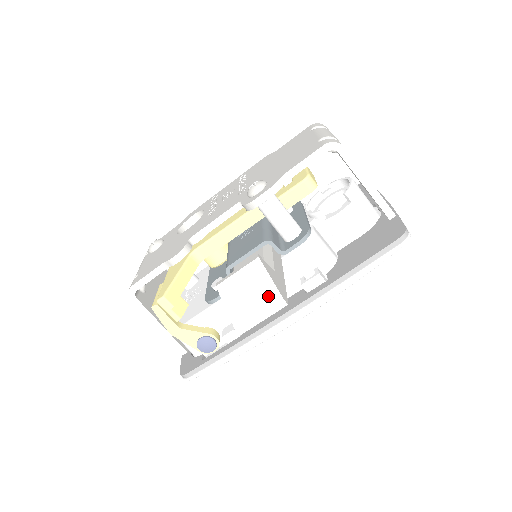
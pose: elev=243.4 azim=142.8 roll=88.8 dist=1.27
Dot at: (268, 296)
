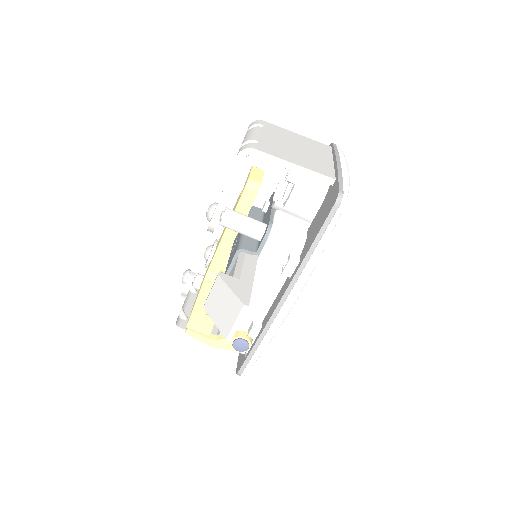
Dot at: (233, 305)
